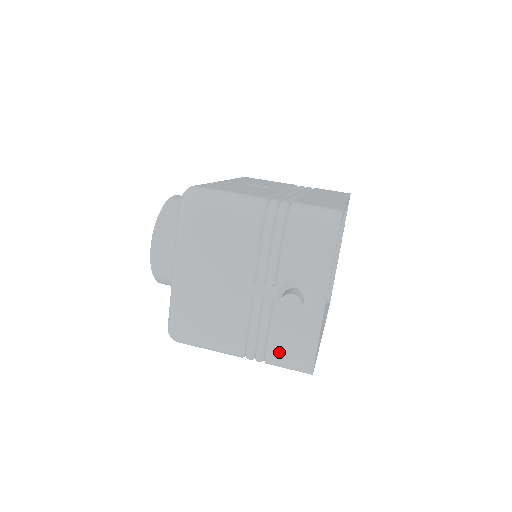
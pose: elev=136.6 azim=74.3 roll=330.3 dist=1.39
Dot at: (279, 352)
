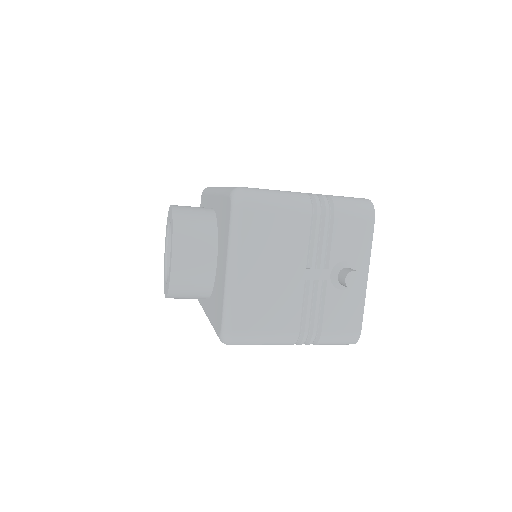
Dot at: (332, 329)
